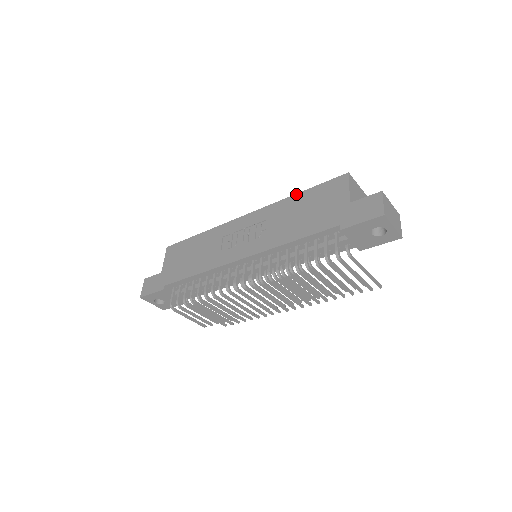
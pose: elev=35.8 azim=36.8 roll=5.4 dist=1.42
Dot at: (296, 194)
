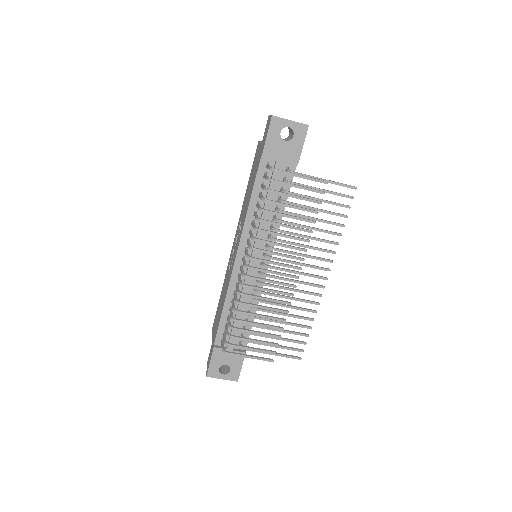
Dot at: (246, 189)
